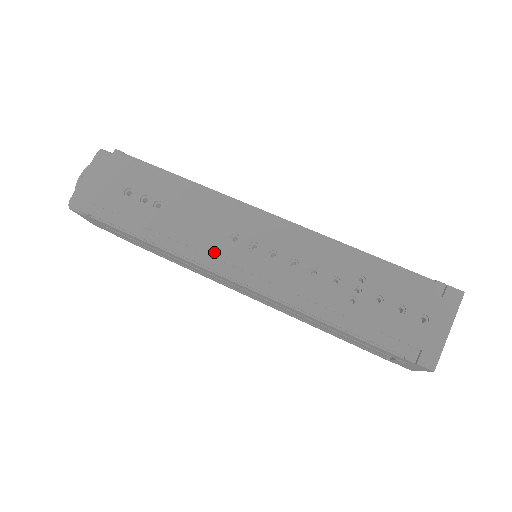
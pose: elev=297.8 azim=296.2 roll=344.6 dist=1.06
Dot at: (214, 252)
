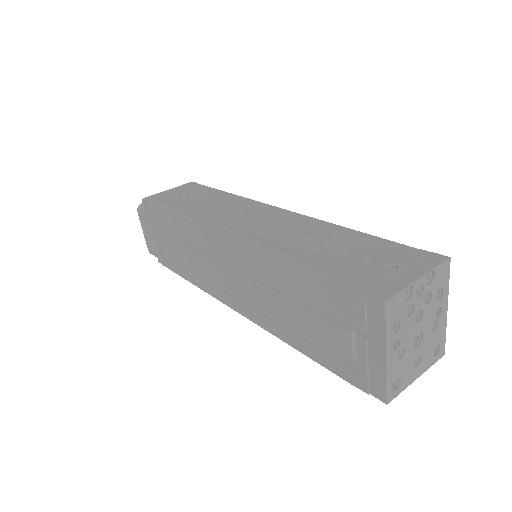
Dot at: (217, 218)
